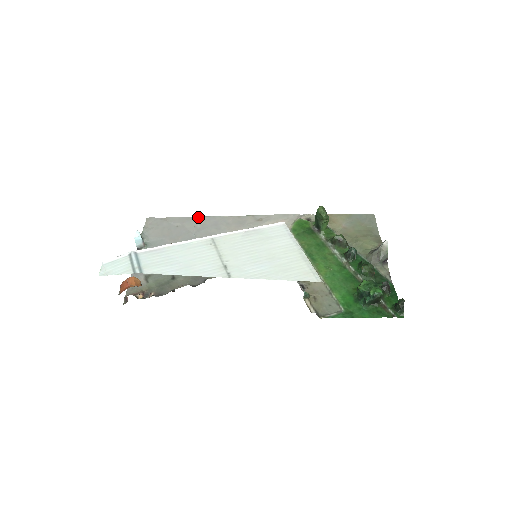
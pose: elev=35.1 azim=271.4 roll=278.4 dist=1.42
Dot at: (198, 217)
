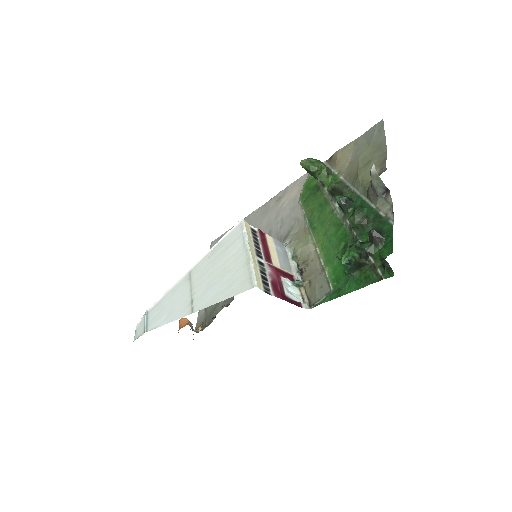
Dot at: occluded
